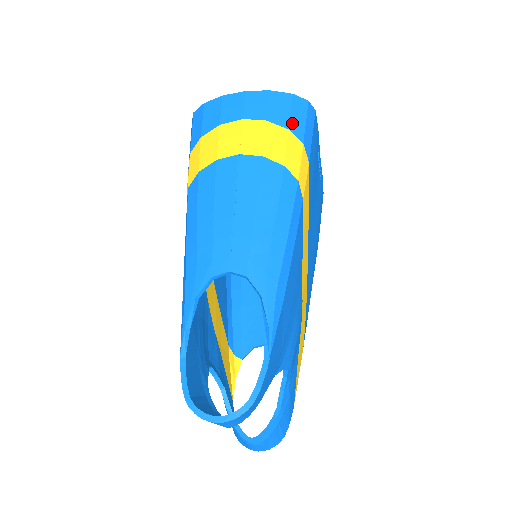
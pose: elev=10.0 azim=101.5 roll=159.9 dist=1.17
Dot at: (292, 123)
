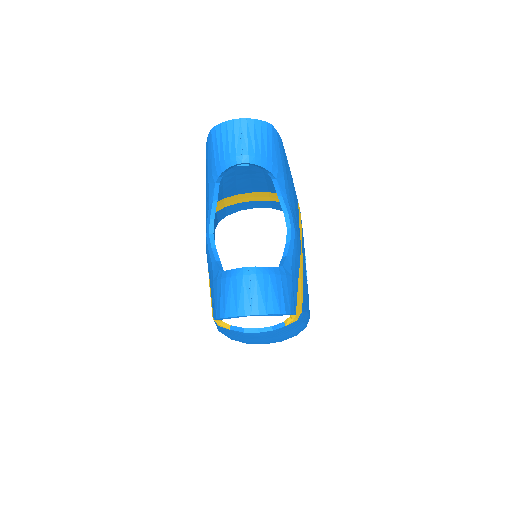
Dot at: occluded
